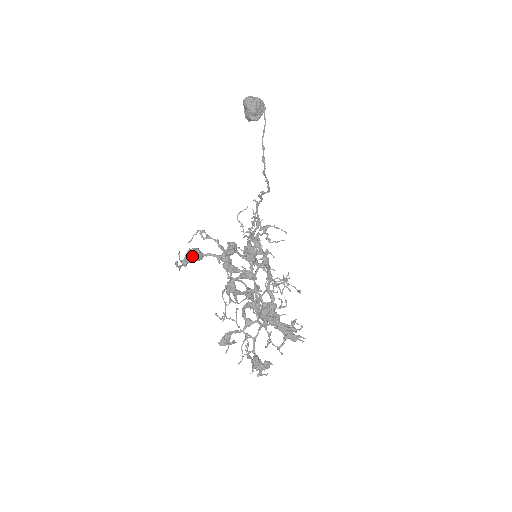
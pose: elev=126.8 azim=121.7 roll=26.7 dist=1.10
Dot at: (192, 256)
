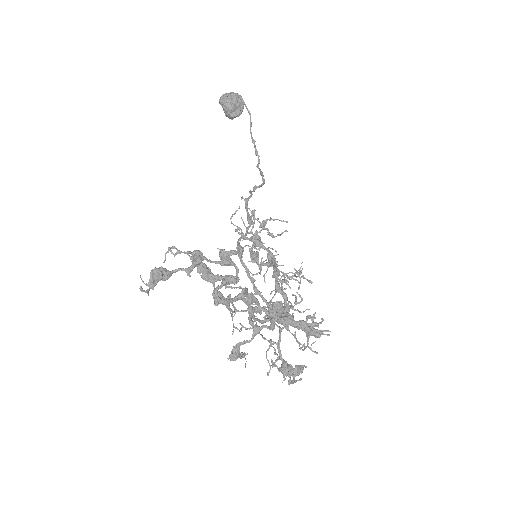
Dot at: (157, 277)
